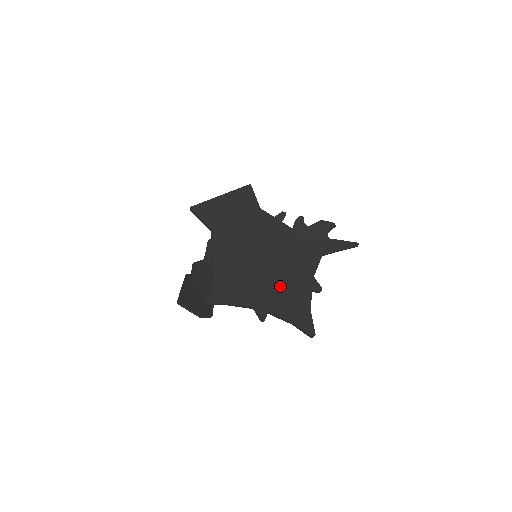
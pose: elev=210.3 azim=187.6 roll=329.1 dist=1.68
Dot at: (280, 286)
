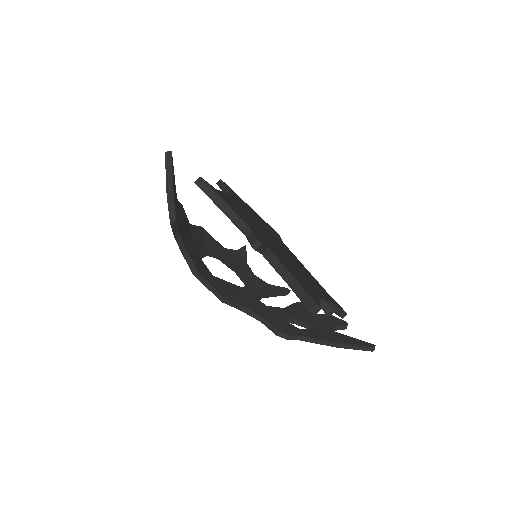
Dot at: (288, 261)
